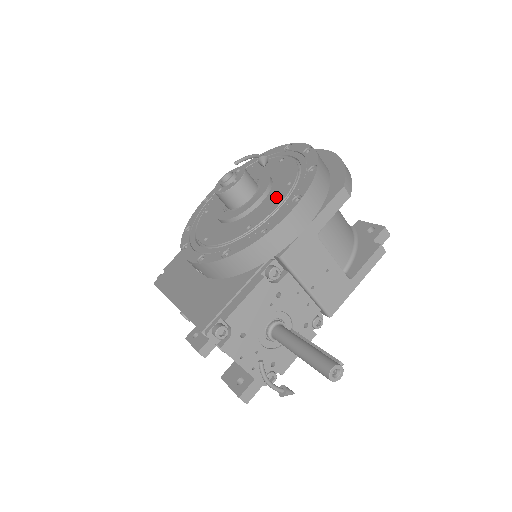
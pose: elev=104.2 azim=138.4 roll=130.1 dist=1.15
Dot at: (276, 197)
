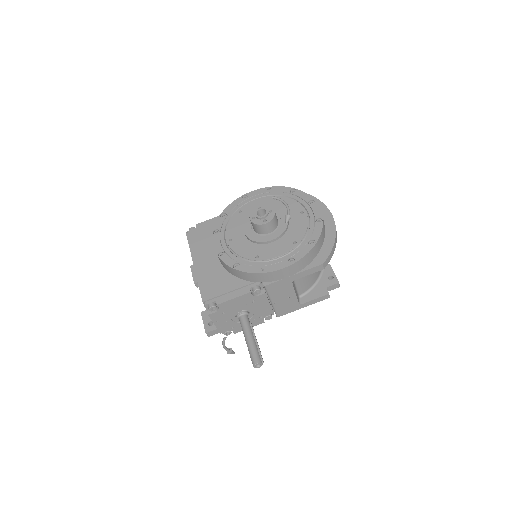
Dot at: (282, 247)
